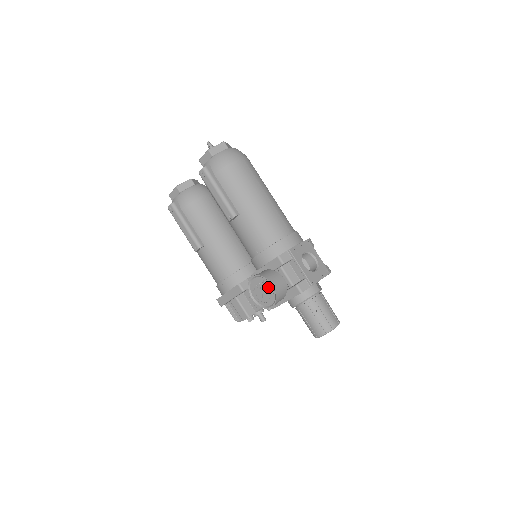
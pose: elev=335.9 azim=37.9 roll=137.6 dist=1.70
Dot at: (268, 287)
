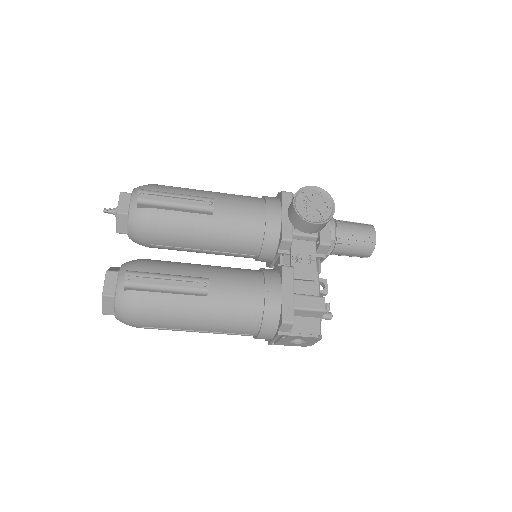
Dot at: (312, 195)
